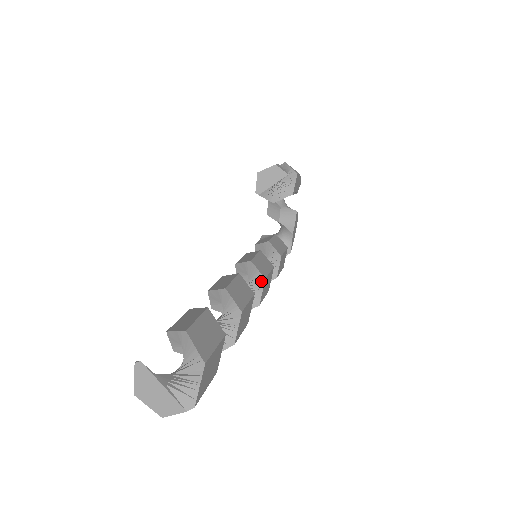
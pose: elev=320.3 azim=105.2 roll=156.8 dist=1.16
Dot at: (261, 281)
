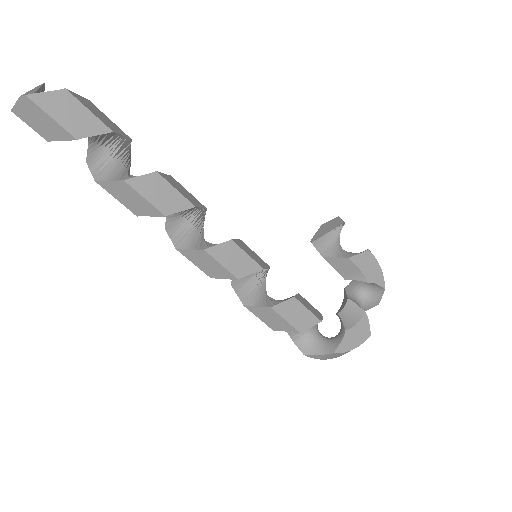
Dot at: (227, 241)
